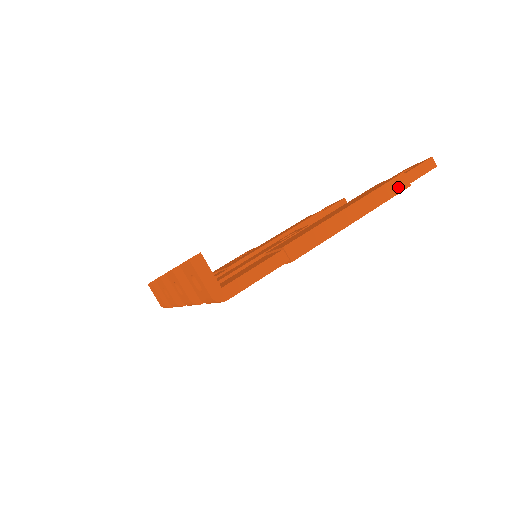
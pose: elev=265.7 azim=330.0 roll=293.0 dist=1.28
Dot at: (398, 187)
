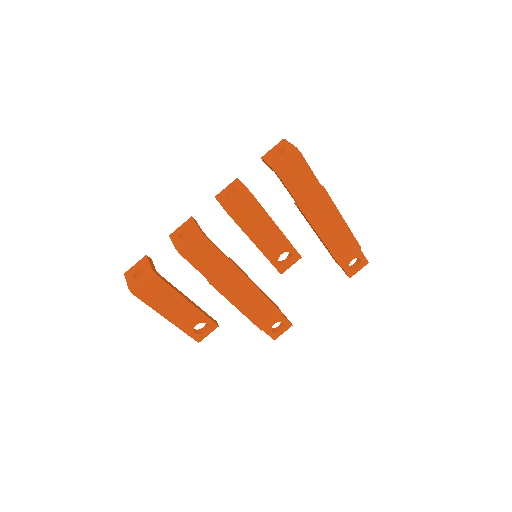
Dot at: occluded
